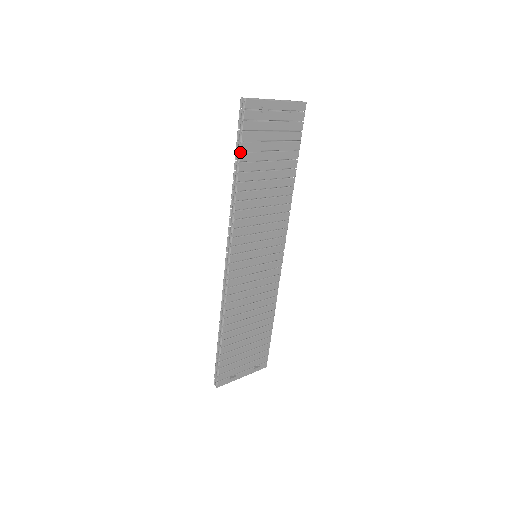
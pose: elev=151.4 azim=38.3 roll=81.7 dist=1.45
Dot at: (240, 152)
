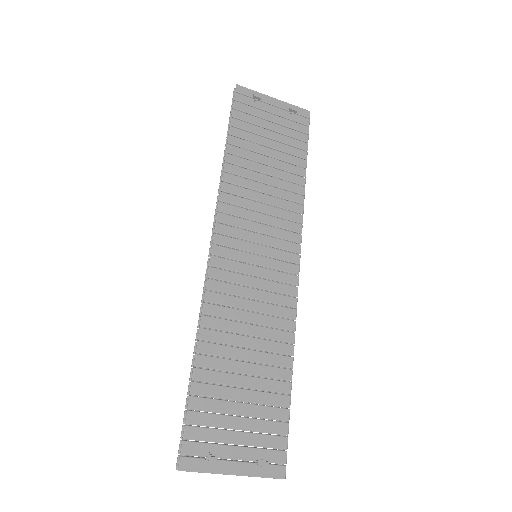
Dot at: (230, 126)
